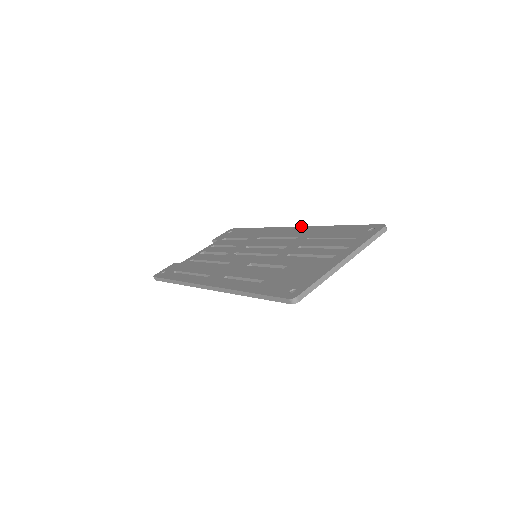
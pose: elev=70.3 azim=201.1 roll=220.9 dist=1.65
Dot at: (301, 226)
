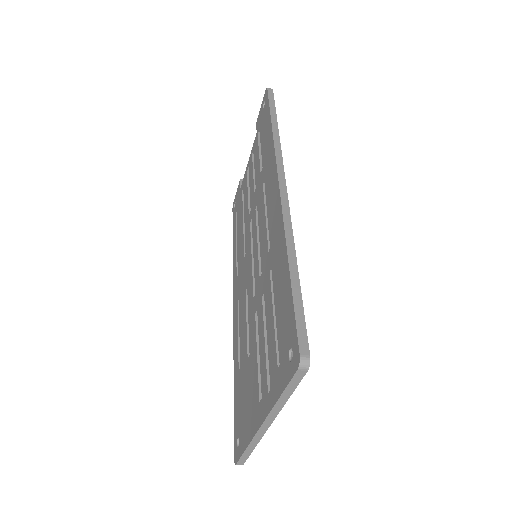
Dot at: (279, 194)
